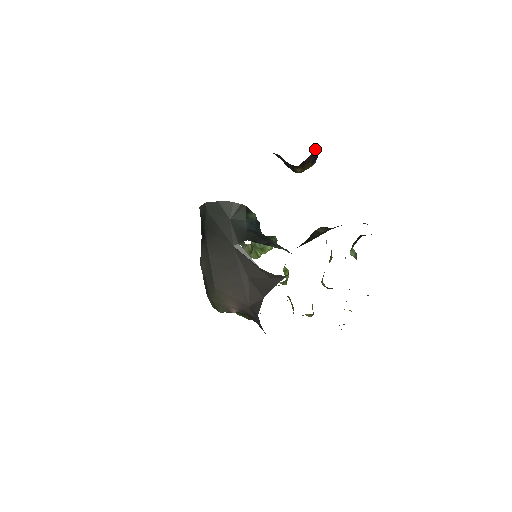
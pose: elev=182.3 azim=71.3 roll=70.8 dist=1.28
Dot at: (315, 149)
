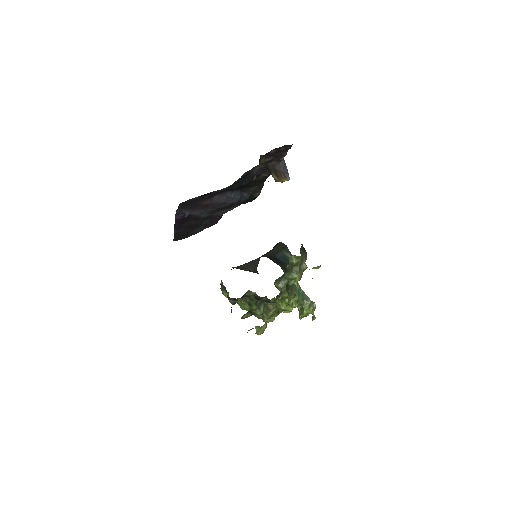
Dot at: (282, 162)
